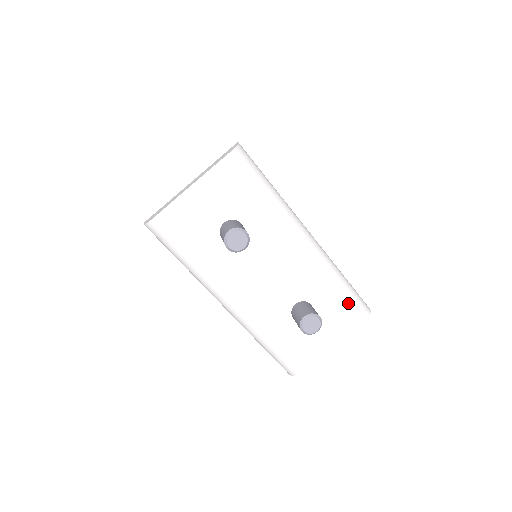
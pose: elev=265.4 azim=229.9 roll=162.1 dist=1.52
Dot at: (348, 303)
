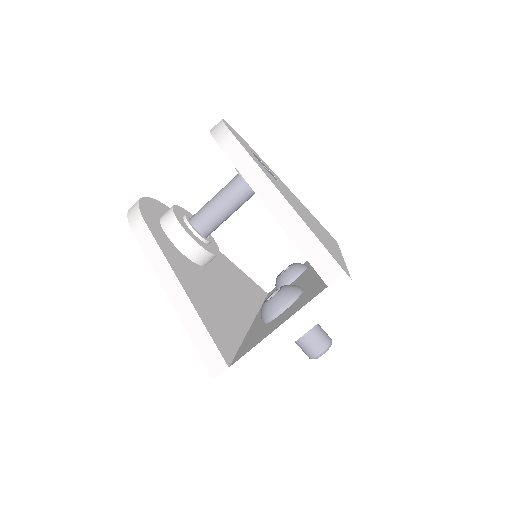
Dot at: occluded
